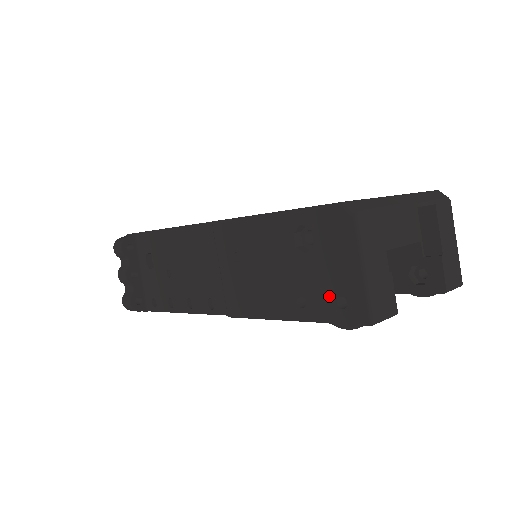
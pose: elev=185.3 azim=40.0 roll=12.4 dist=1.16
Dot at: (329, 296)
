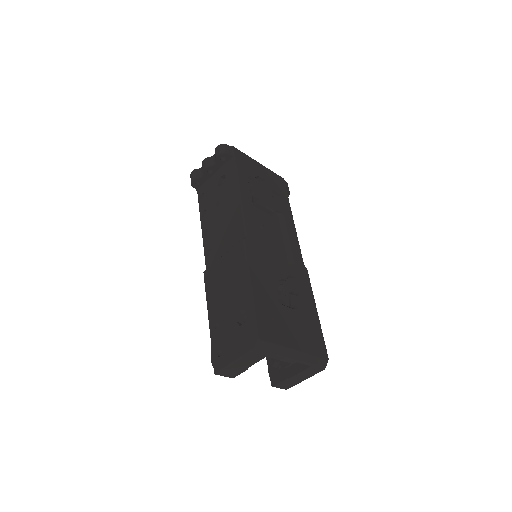
Dot at: (221, 344)
